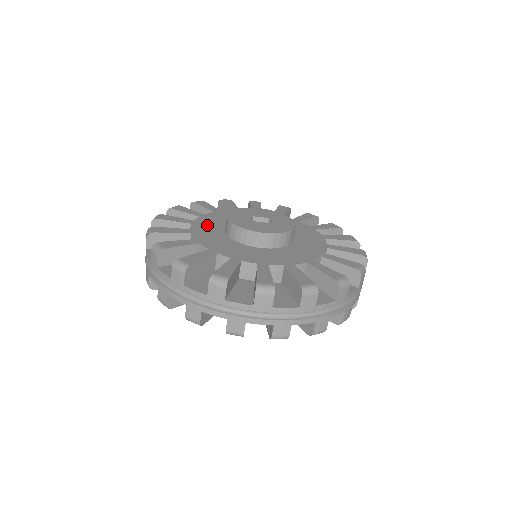
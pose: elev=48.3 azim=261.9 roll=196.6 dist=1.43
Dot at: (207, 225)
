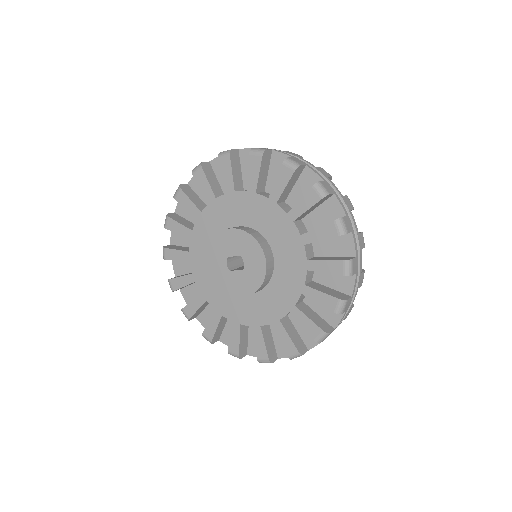
Dot at: (201, 259)
